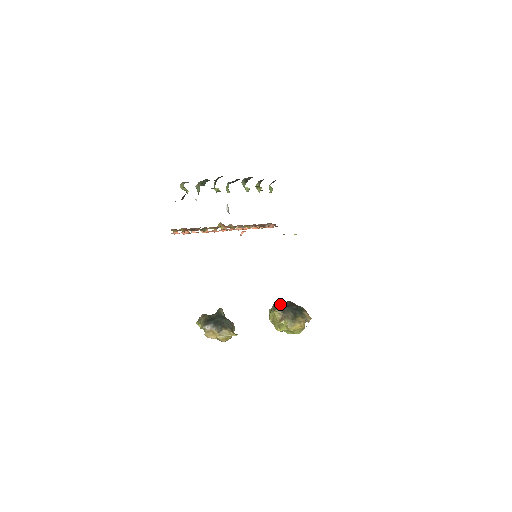
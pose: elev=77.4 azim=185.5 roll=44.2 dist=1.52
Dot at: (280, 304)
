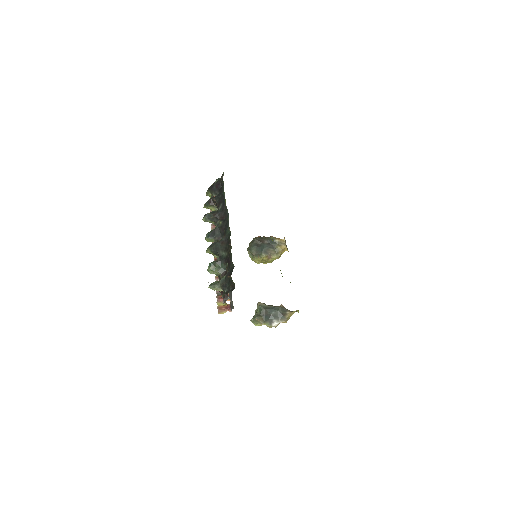
Dot at: (255, 249)
